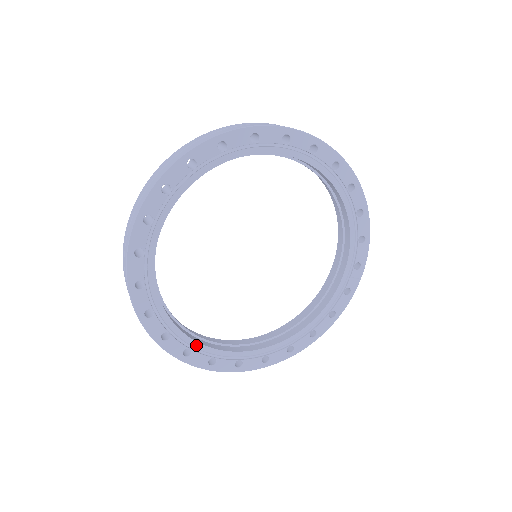
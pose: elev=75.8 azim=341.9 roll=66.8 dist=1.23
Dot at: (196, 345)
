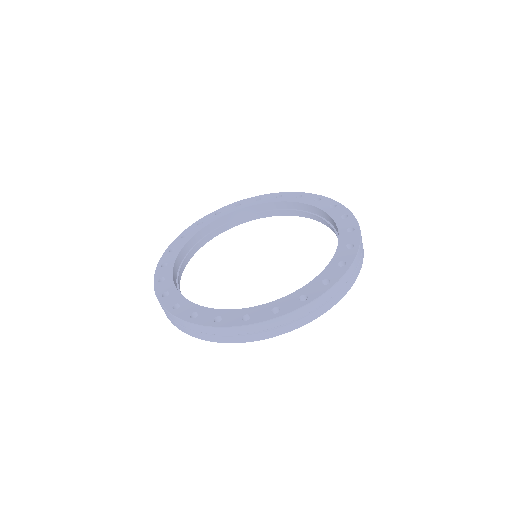
Dot at: occluded
